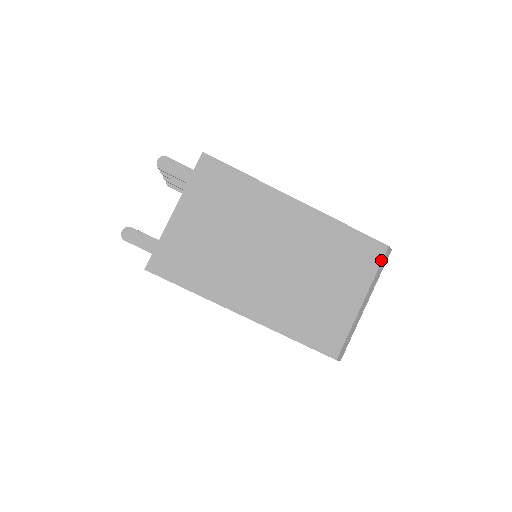
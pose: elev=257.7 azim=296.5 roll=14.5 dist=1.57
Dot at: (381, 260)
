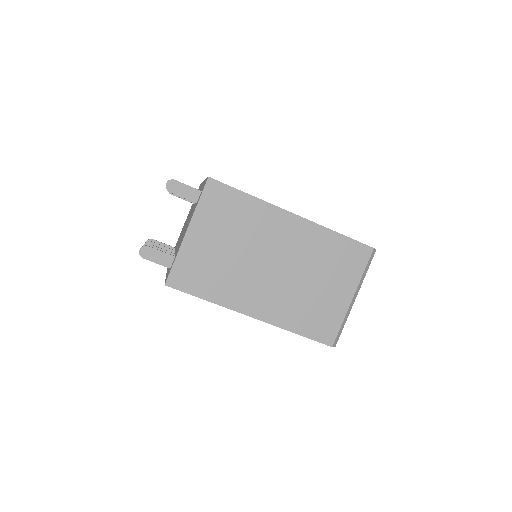
Dot at: (367, 261)
